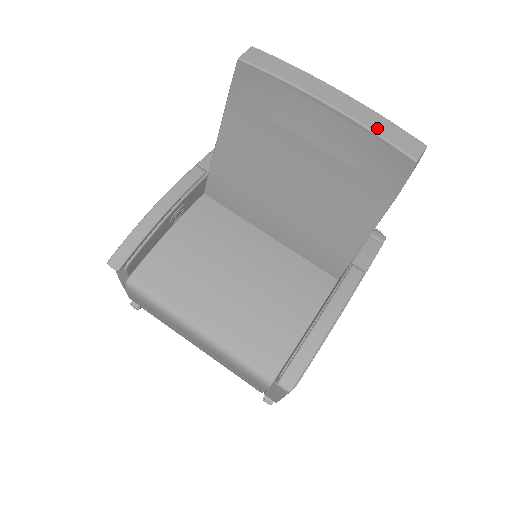
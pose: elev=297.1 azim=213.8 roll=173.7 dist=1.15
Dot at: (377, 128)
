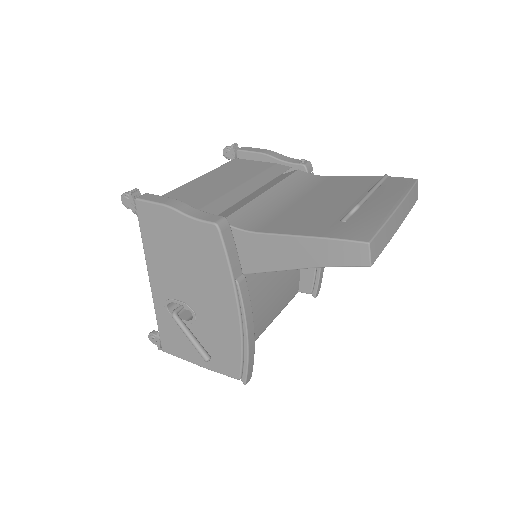
Dot at: (412, 205)
